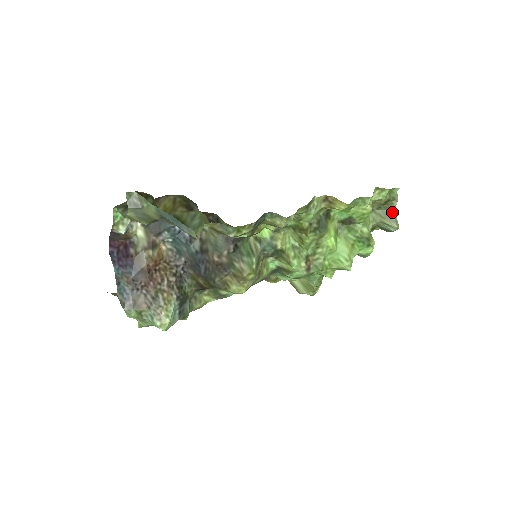
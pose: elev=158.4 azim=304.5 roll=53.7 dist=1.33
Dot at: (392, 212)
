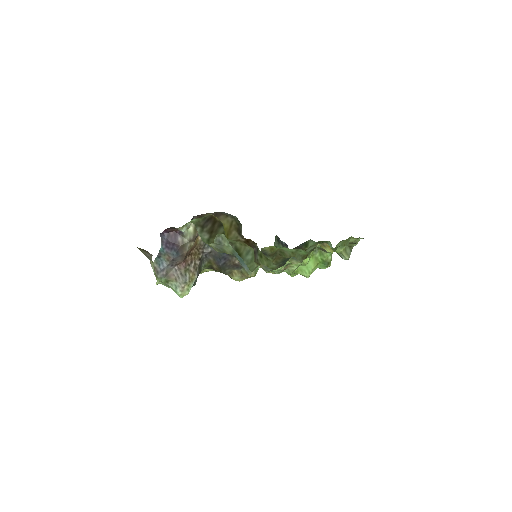
Dot at: (350, 249)
